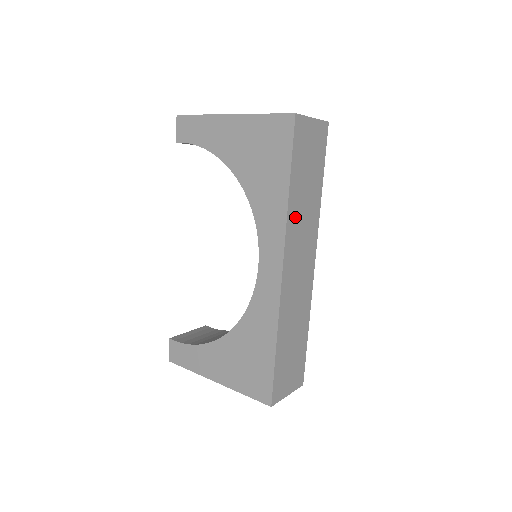
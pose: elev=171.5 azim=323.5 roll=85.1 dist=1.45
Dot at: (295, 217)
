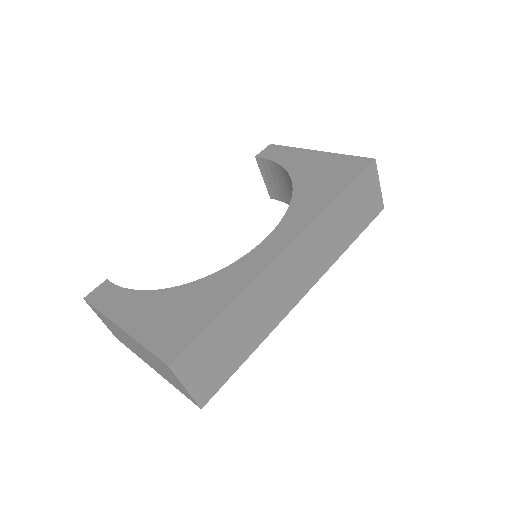
Dot at: (324, 226)
